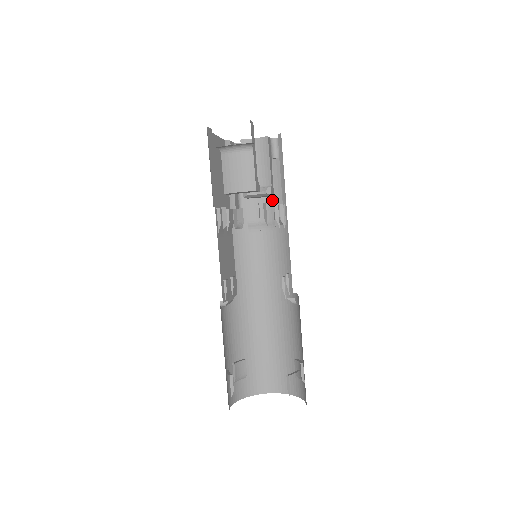
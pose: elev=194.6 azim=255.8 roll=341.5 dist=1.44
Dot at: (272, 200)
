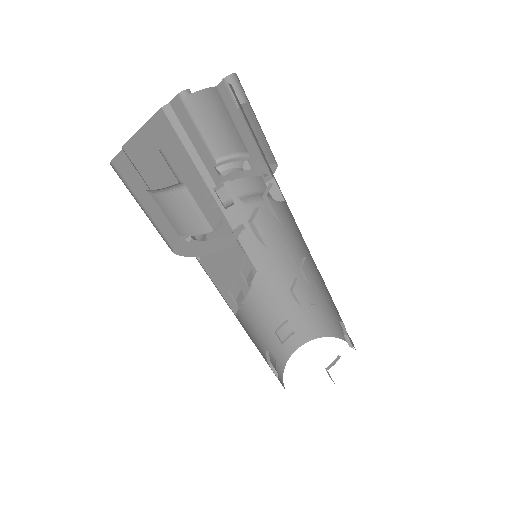
Dot at: (261, 156)
